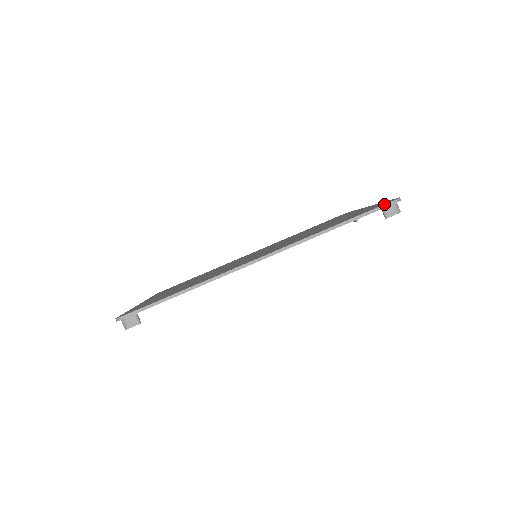
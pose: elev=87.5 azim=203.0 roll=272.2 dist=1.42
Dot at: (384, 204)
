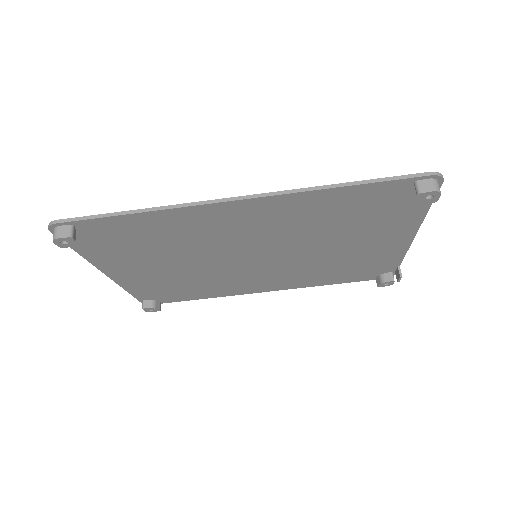
Dot at: (418, 173)
